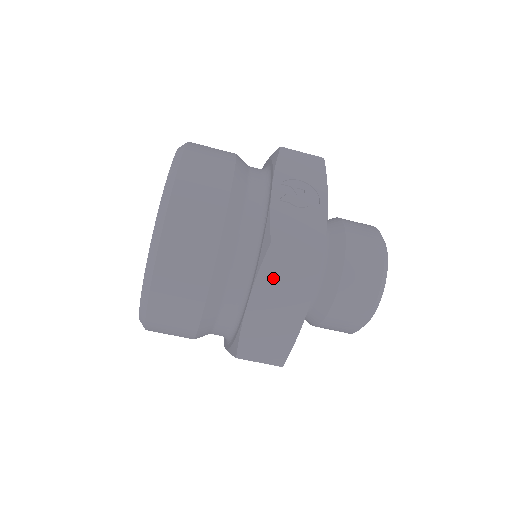
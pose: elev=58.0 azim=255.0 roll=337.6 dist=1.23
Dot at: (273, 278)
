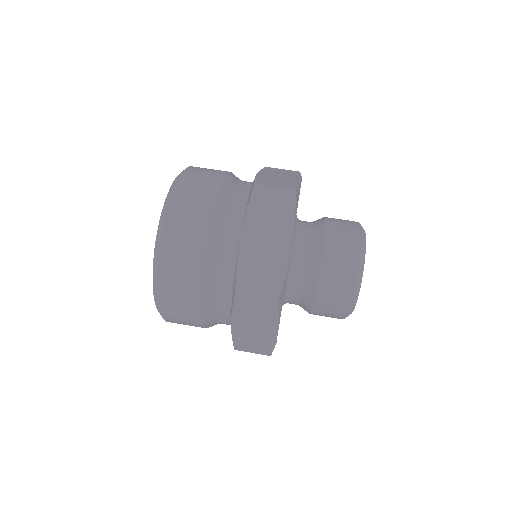
Dot at: (259, 213)
